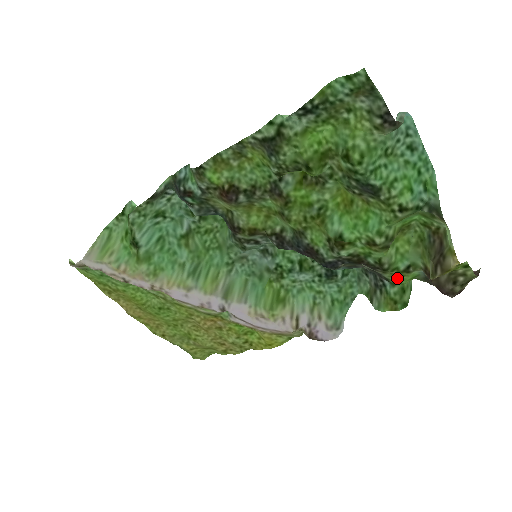
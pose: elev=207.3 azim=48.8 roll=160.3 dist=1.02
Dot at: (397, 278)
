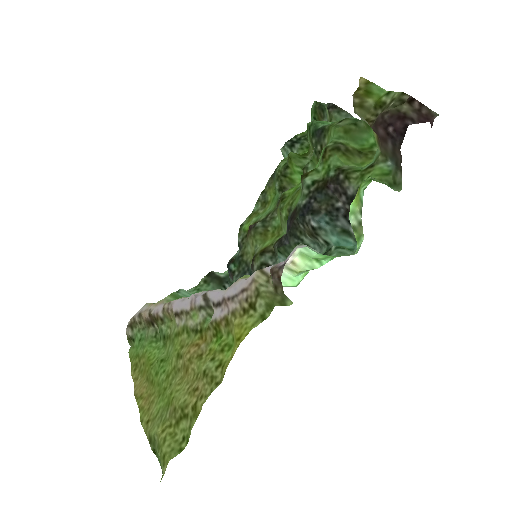
Dot at: (364, 178)
